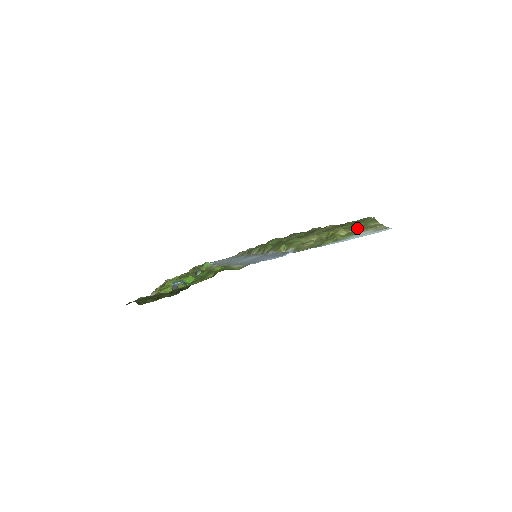
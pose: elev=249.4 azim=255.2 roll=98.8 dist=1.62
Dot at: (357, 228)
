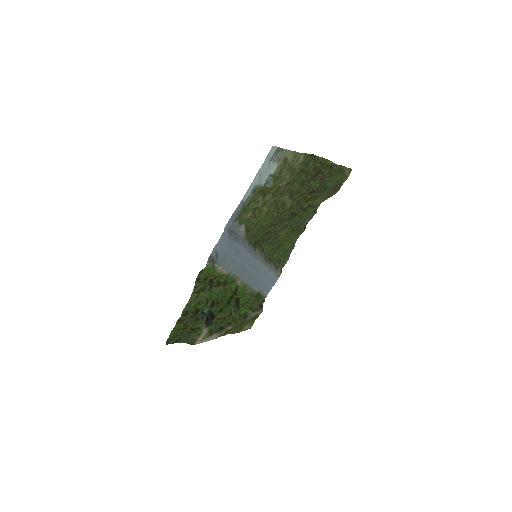
Dot at: (288, 172)
